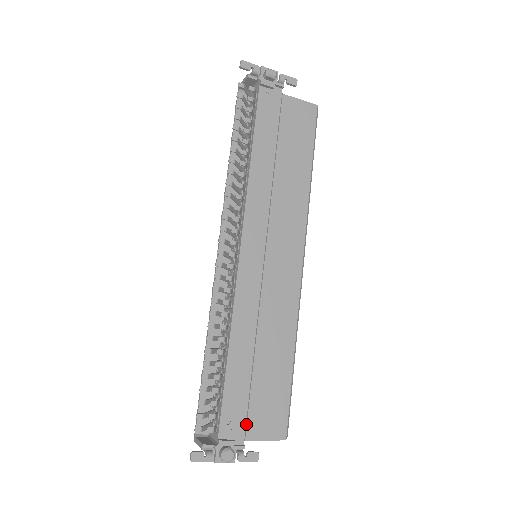
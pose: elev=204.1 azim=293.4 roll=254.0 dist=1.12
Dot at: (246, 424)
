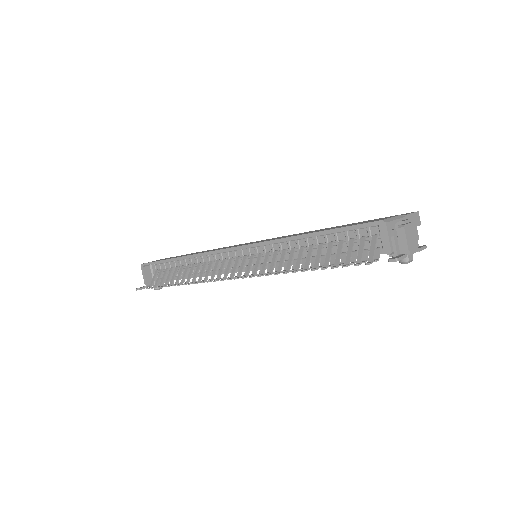
Dot at: occluded
